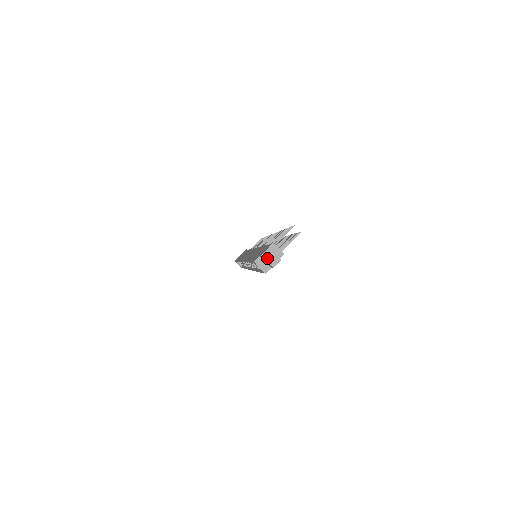
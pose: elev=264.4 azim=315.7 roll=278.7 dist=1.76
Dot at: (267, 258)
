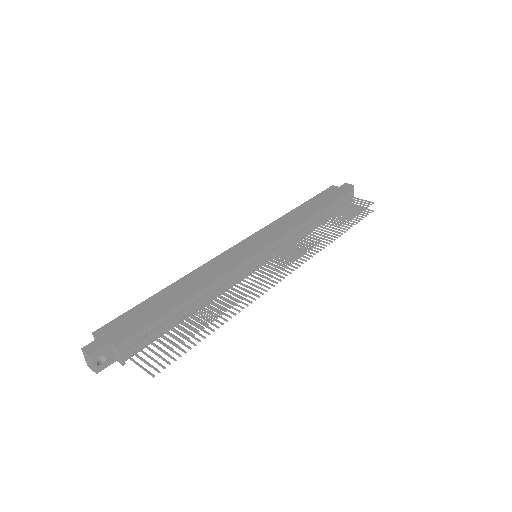
Dot at: (85, 356)
